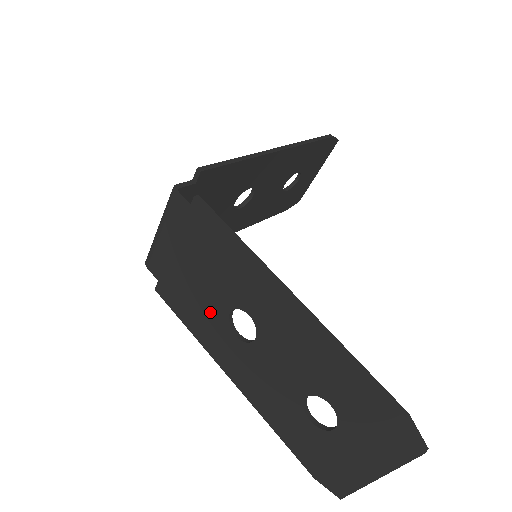
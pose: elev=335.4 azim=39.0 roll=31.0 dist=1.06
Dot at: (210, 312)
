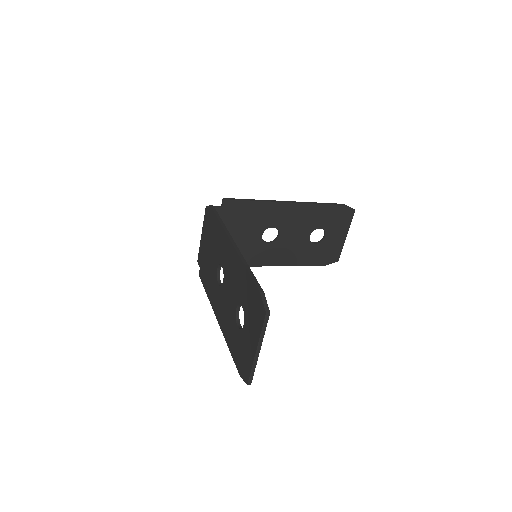
Dot at: (212, 275)
